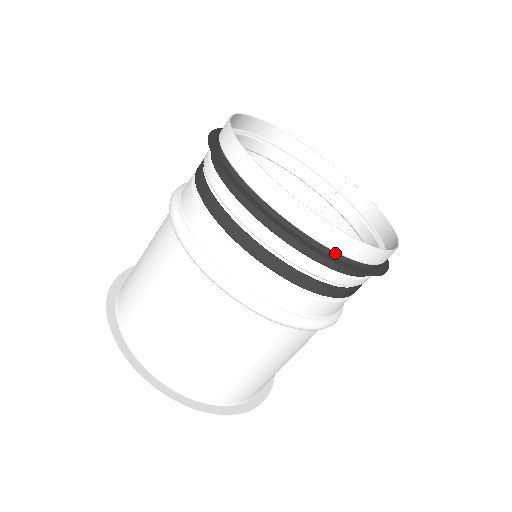
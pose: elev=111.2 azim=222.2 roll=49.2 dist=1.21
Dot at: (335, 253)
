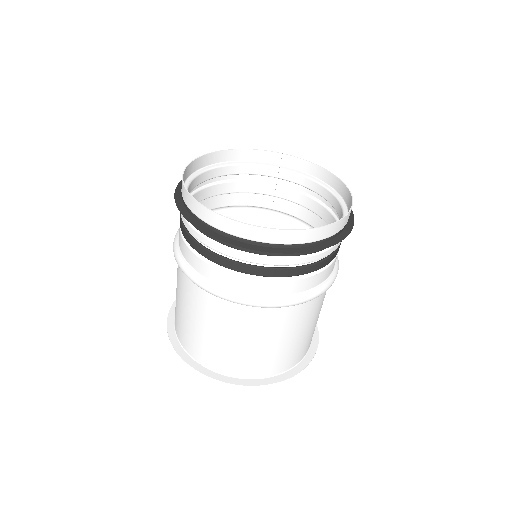
Dot at: (320, 241)
